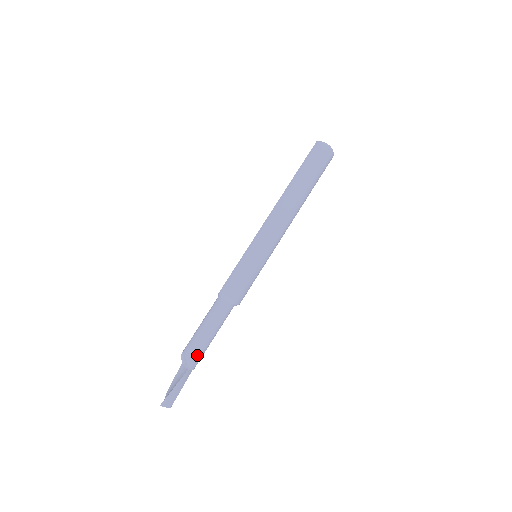
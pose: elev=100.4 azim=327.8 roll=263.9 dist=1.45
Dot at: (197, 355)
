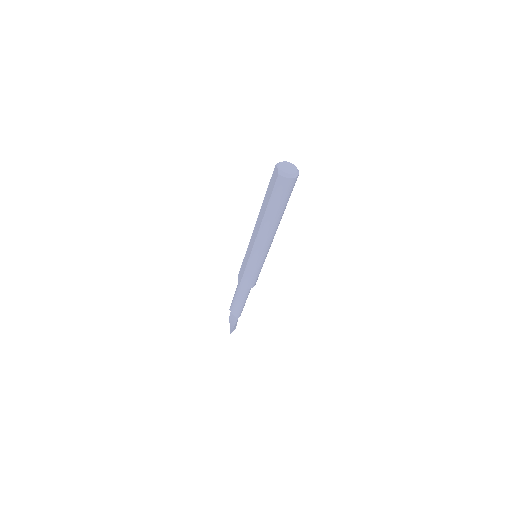
Dot at: (241, 312)
